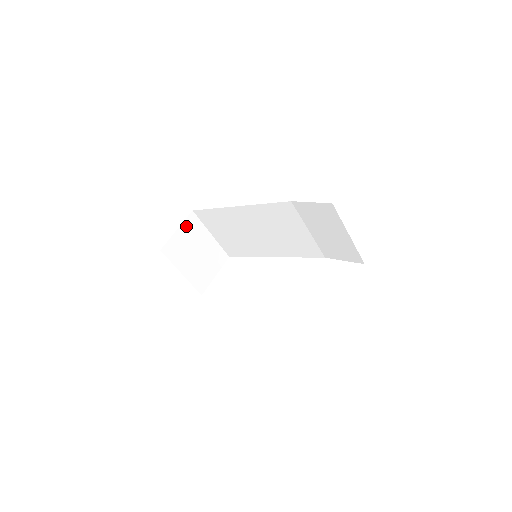
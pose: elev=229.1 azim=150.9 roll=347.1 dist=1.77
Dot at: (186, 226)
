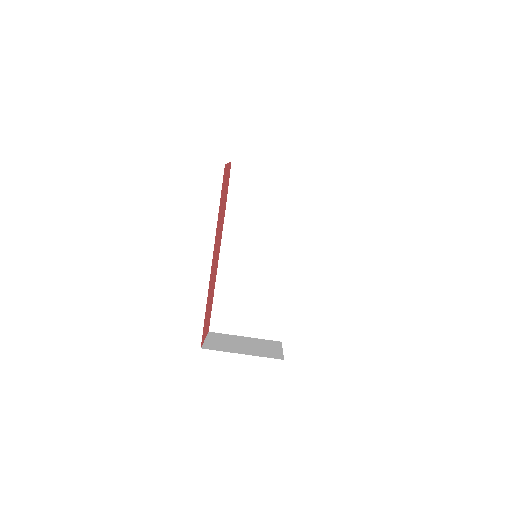
Dot at: (212, 338)
